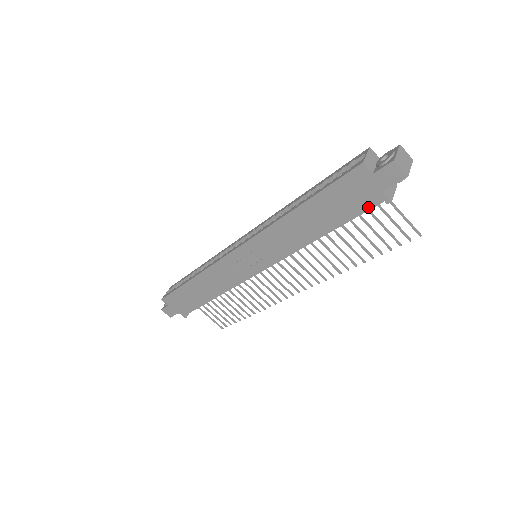
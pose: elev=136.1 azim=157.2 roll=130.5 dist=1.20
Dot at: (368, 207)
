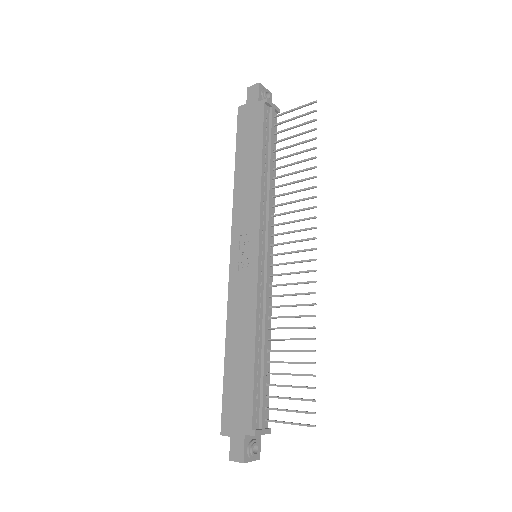
Dot at: (262, 116)
